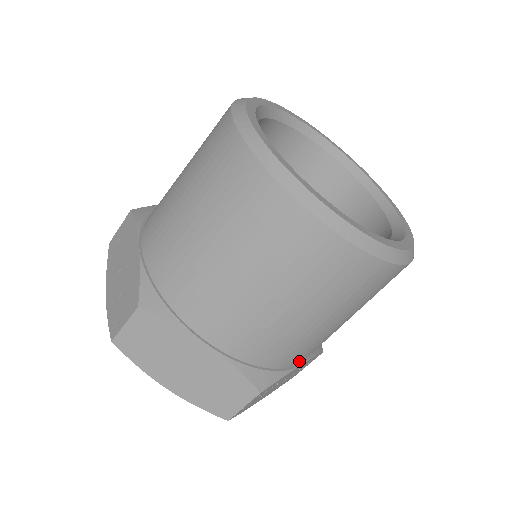
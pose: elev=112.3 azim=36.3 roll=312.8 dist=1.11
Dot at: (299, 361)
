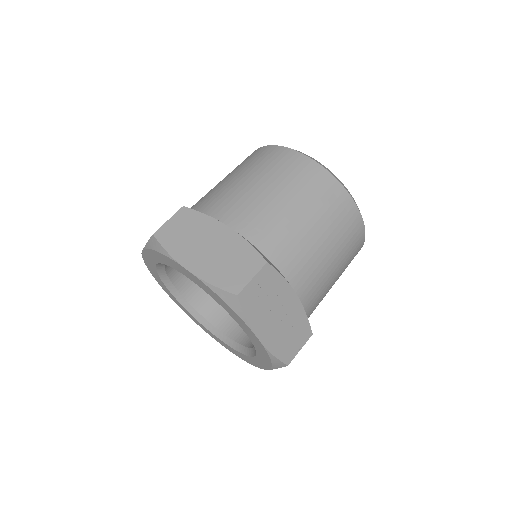
Dot at: (294, 283)
